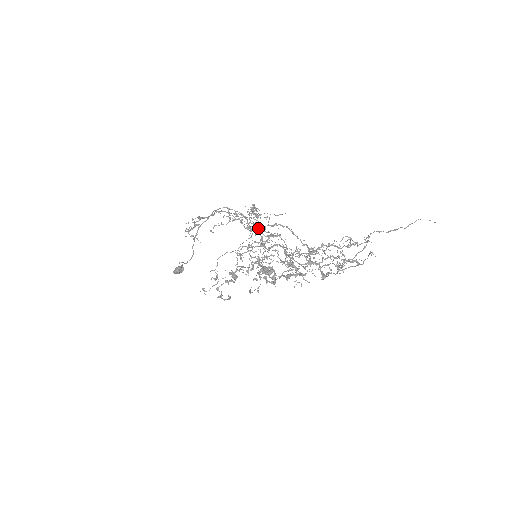
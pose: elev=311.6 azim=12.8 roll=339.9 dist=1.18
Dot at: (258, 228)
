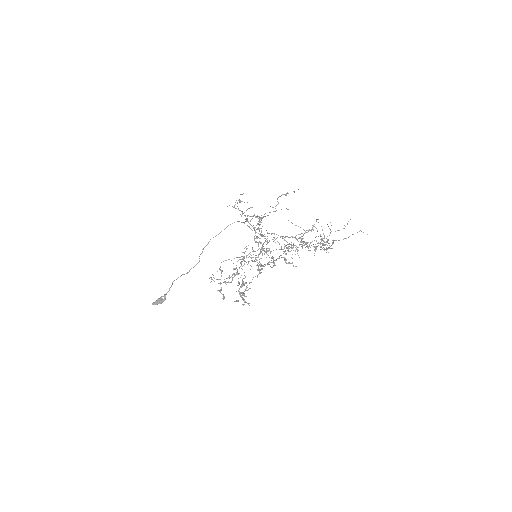
Dot at: (261, 235)
